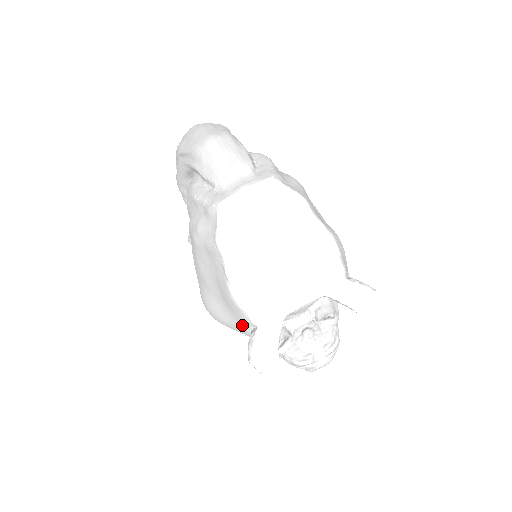
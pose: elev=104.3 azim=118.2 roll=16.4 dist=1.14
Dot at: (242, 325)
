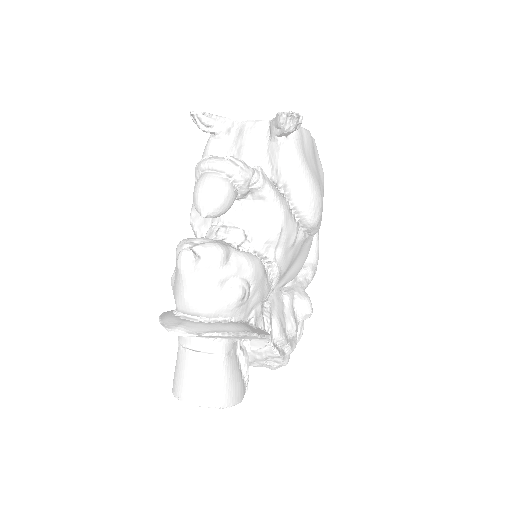
Dot at: occluded
